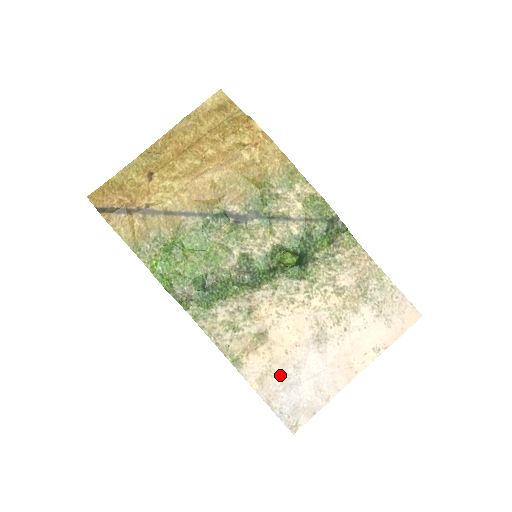
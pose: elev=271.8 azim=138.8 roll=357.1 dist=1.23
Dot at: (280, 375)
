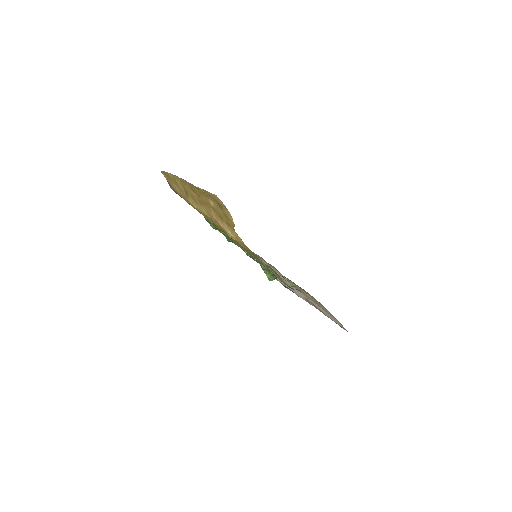
Dot at: occluded
